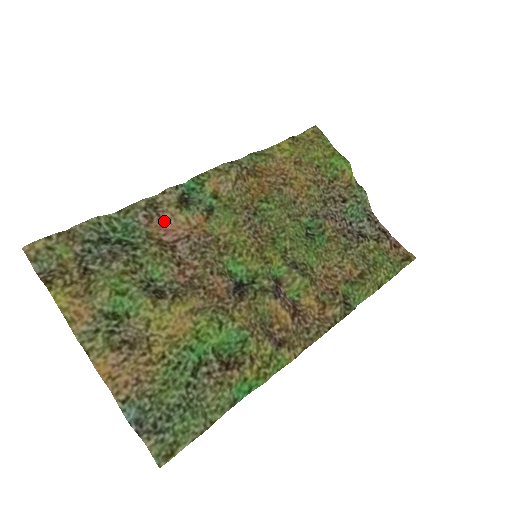
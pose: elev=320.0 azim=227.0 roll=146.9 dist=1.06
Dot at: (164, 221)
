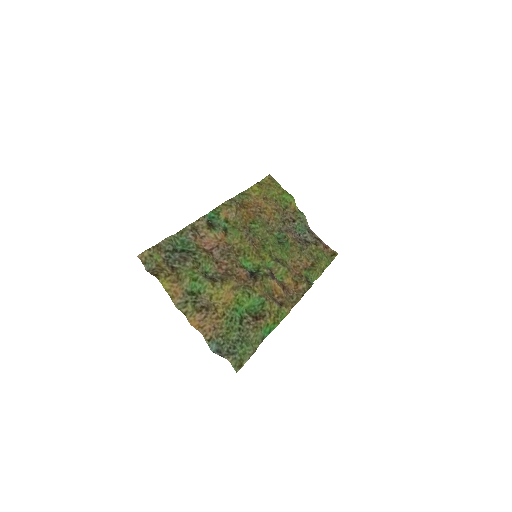
Dot at: (202, 238)
